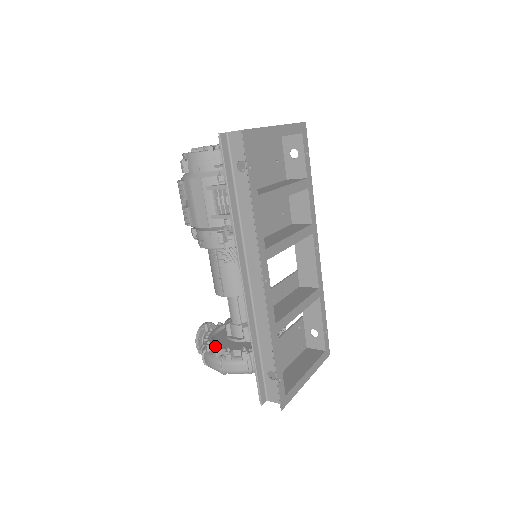
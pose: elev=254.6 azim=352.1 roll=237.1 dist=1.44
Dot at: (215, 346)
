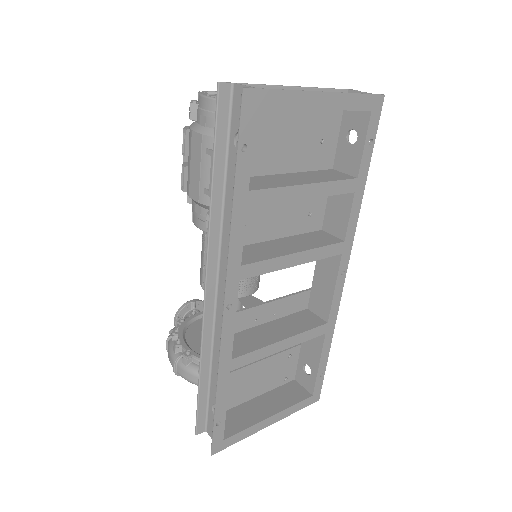
Dot at: (178, 339)
